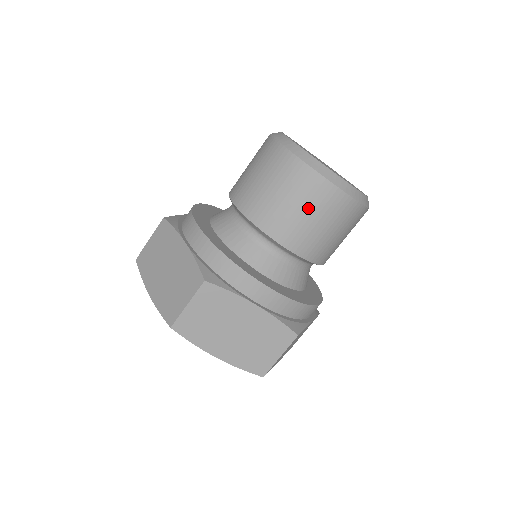
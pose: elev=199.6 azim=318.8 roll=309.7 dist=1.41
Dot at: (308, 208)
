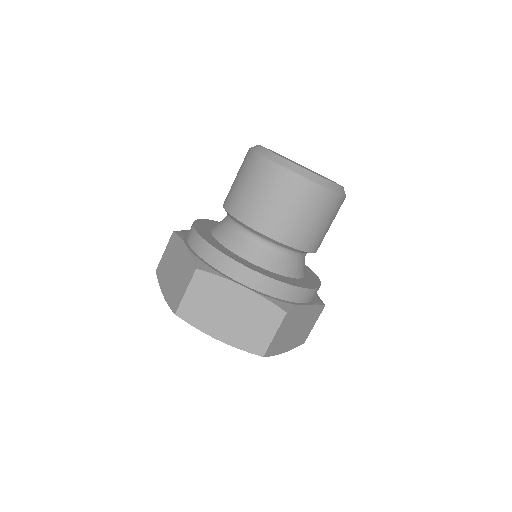
Dot at: (327, 219)
